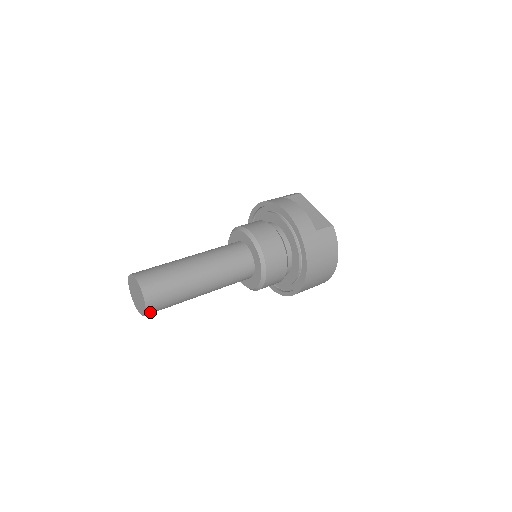
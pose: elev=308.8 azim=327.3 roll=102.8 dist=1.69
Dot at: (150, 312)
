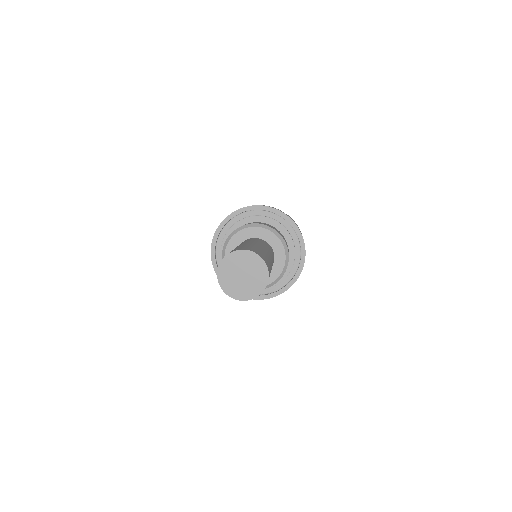
Dot at: (266, 284)
